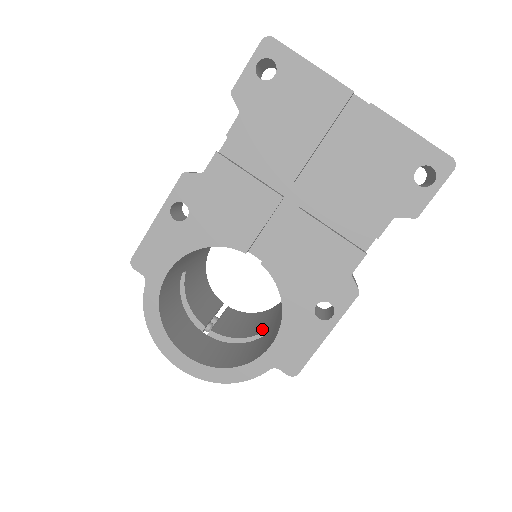
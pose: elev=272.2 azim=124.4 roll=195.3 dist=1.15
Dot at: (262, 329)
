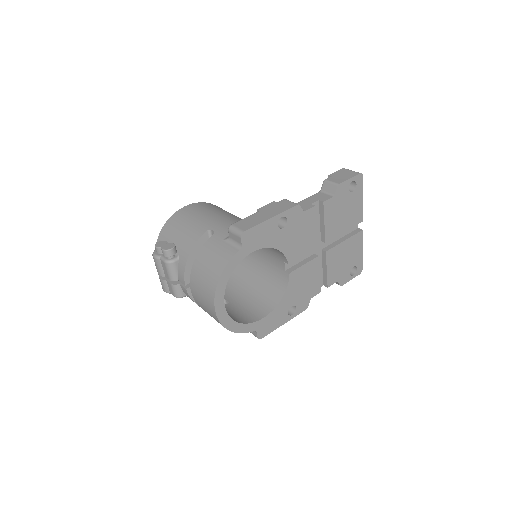
Dot at: occluded
